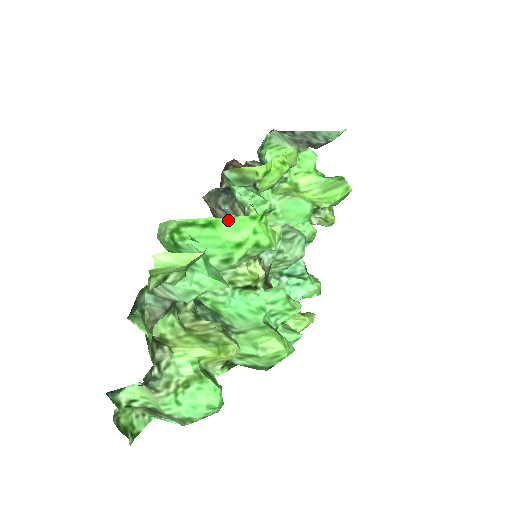
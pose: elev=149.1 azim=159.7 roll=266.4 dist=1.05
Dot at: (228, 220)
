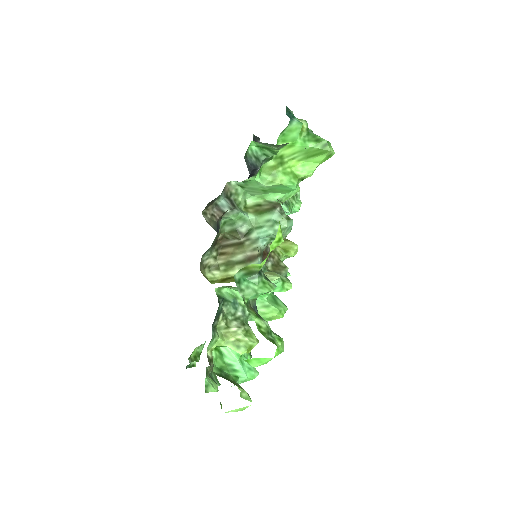
Dot at: (255, 359)
